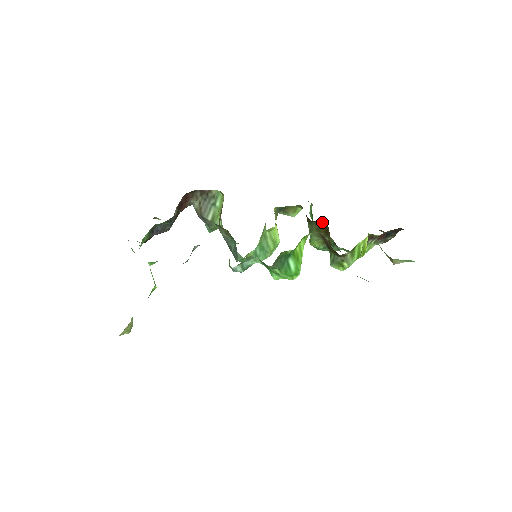
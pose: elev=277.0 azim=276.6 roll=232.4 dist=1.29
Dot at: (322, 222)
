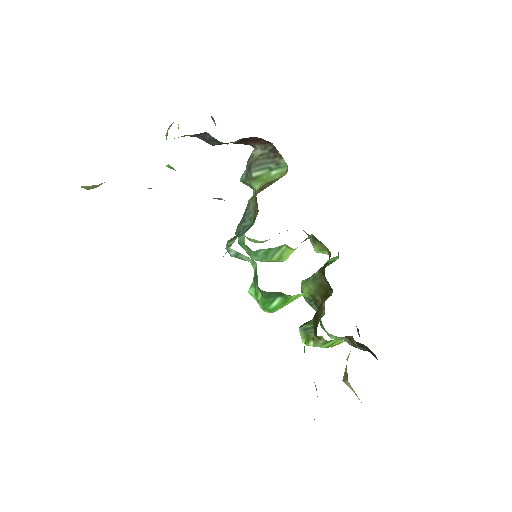
Dot at: occluded
